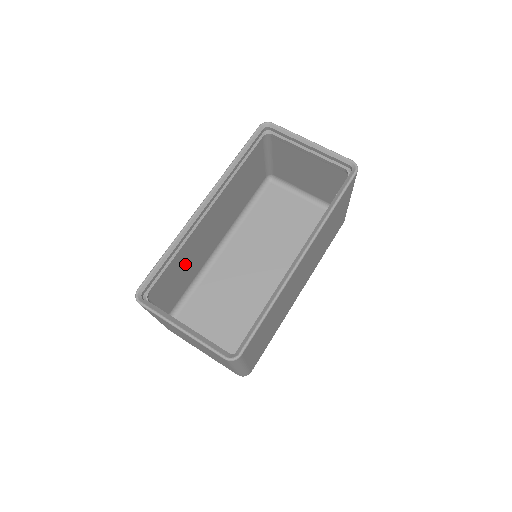
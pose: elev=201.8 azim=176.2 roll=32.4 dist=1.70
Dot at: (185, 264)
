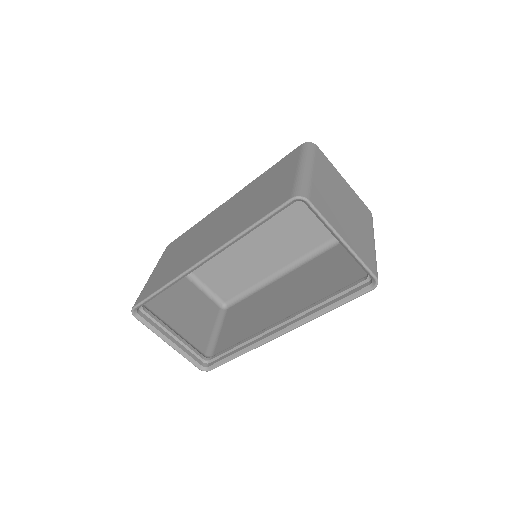
Dot at: occluded
